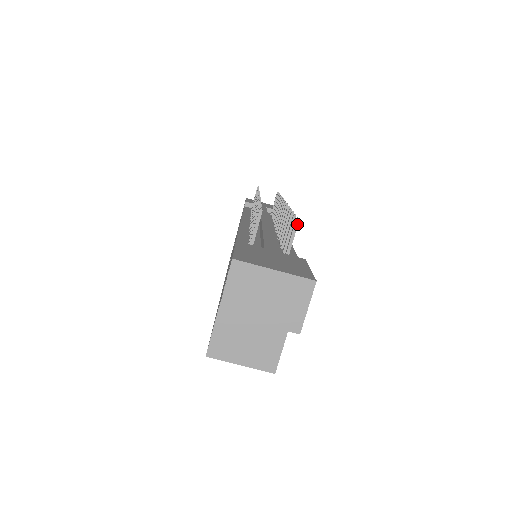
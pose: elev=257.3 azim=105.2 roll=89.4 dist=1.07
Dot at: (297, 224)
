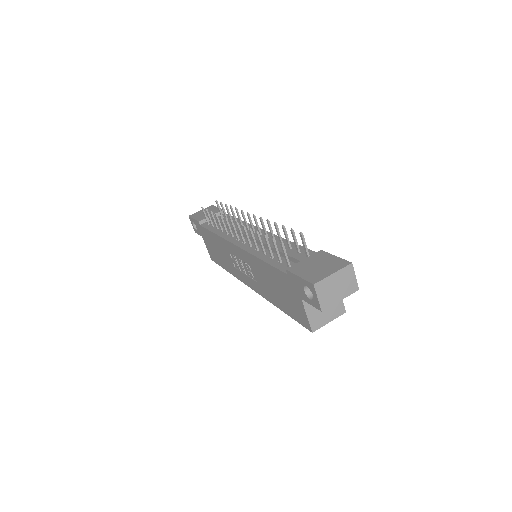
Dot at: (303, 236)
